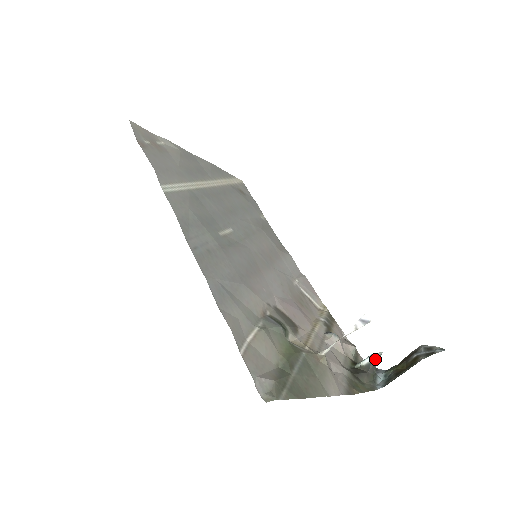
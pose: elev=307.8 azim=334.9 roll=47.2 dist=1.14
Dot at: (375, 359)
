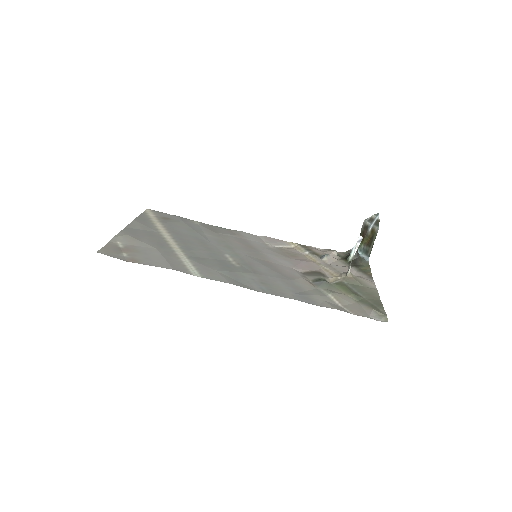
Dot at: occluded
